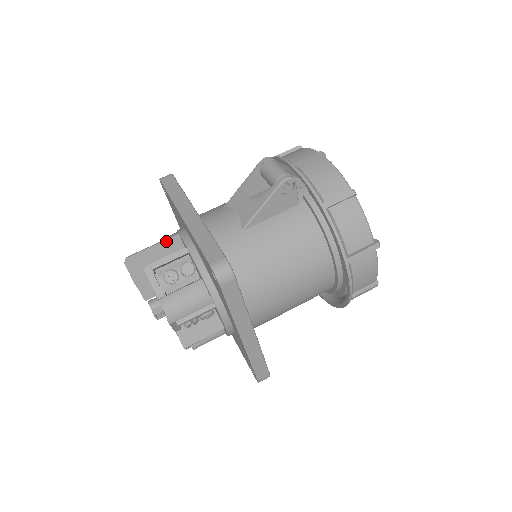
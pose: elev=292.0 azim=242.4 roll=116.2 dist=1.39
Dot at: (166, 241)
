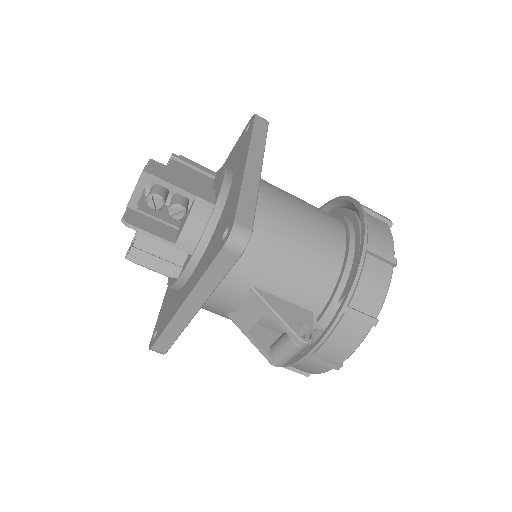
Dot at: (176, 247)
